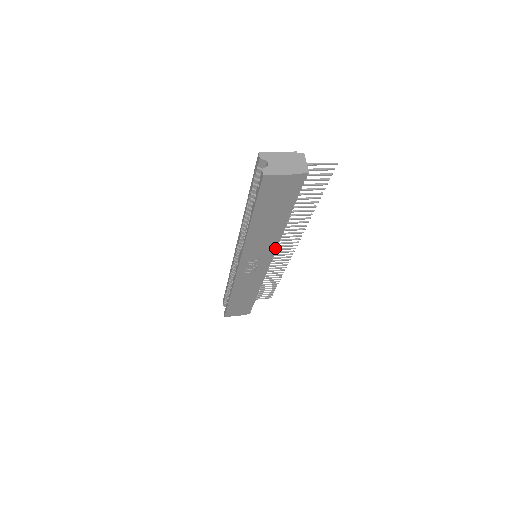
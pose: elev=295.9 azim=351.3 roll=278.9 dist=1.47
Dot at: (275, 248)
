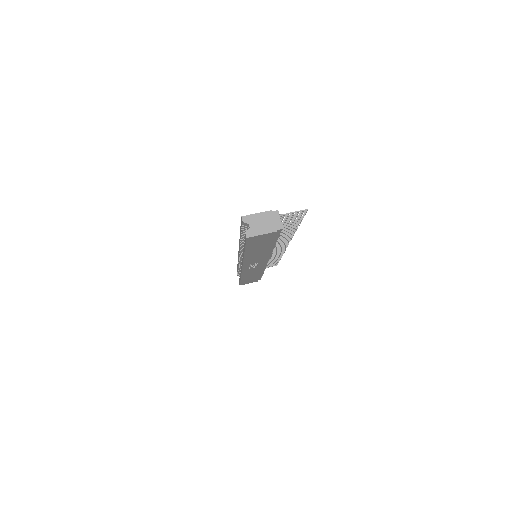
Dot at: (269, 256)
